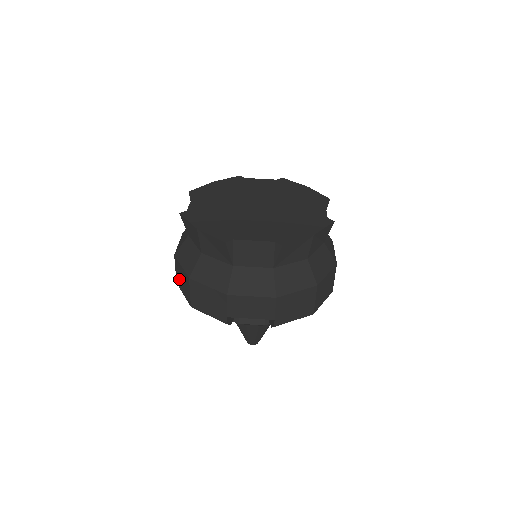
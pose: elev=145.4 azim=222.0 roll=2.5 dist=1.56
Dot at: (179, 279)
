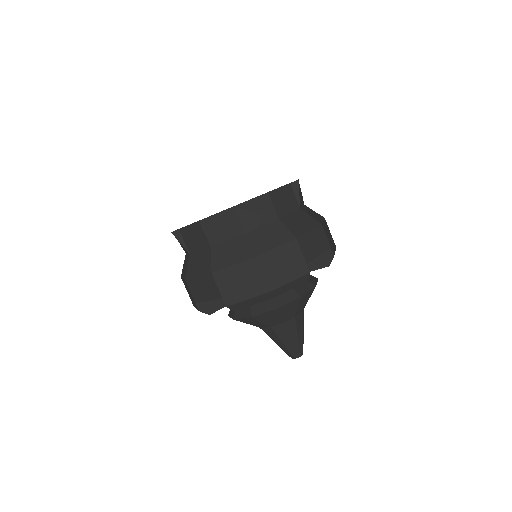
Dot at: occluded
